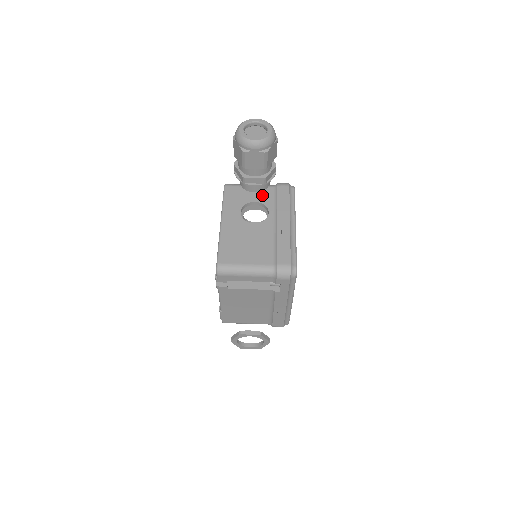
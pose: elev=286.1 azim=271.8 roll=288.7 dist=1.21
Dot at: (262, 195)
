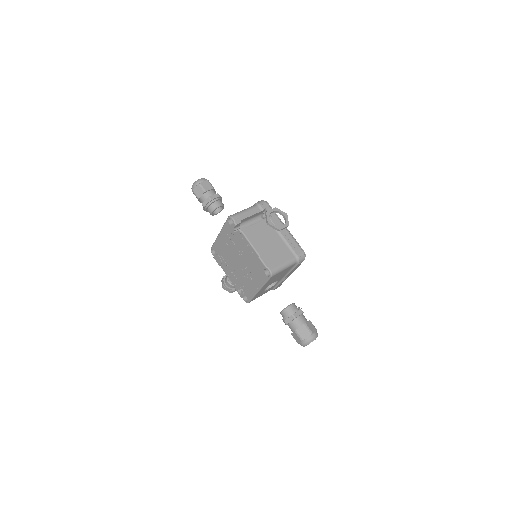
Dot at: occluded
